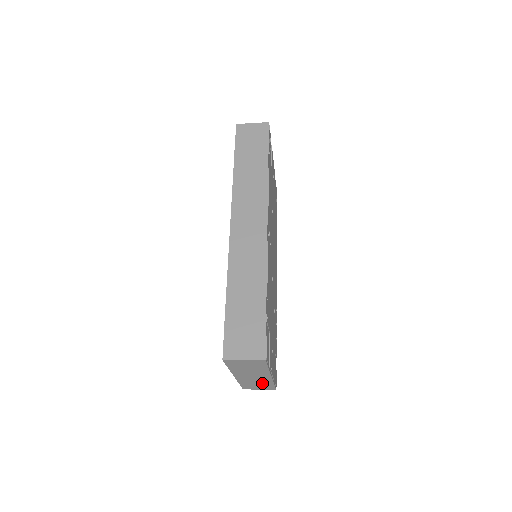
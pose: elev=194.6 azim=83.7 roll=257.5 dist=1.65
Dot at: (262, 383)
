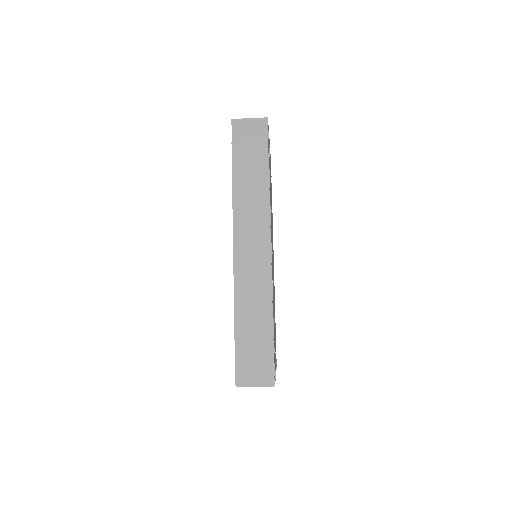
Dot at: occluded
